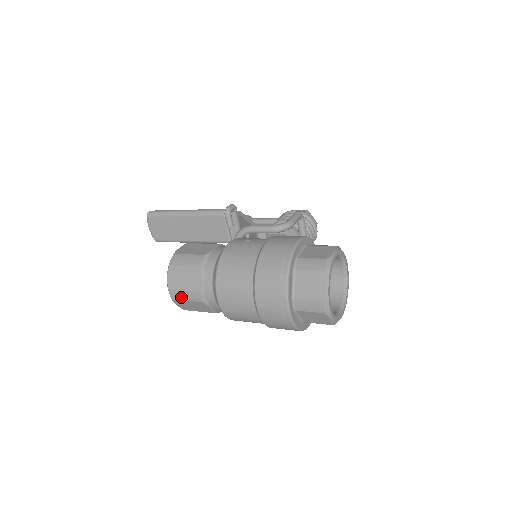
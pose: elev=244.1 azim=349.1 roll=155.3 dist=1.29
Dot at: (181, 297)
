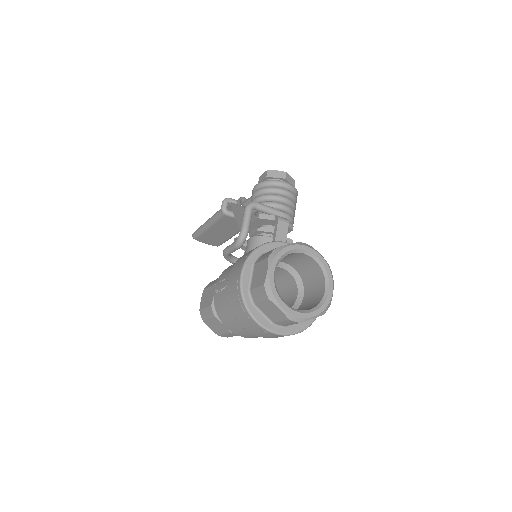
Dot at: (229, 336)
